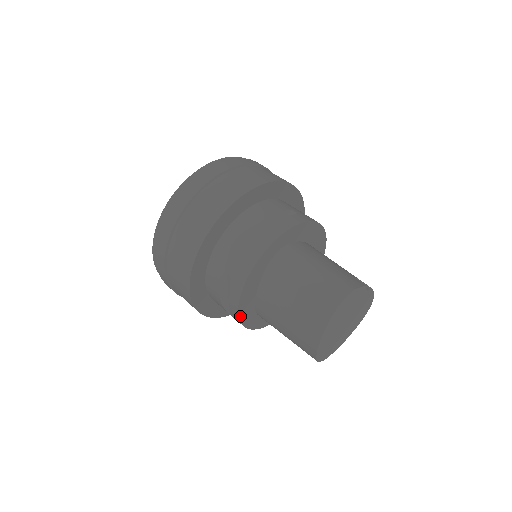
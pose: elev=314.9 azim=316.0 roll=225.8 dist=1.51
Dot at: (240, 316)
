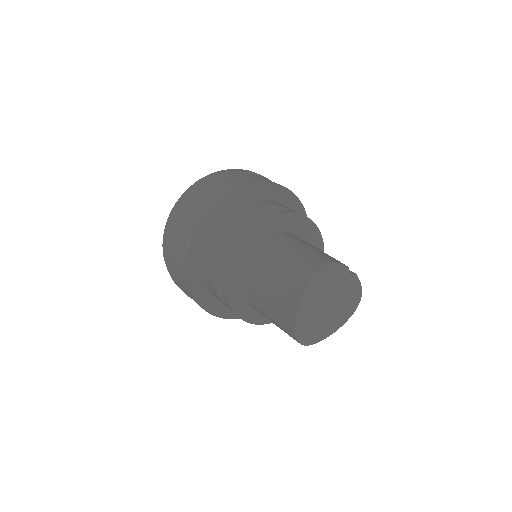
Dot at: (229, 296)
